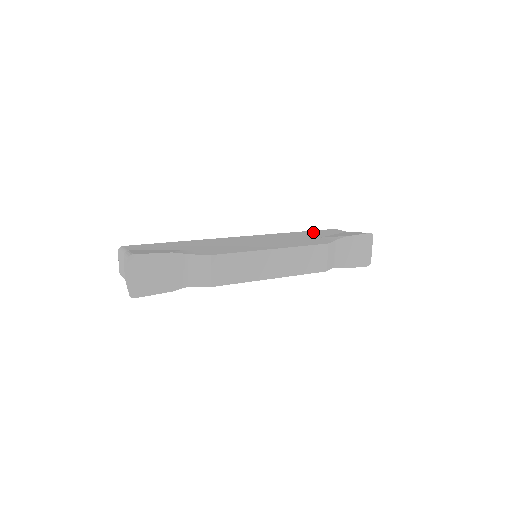
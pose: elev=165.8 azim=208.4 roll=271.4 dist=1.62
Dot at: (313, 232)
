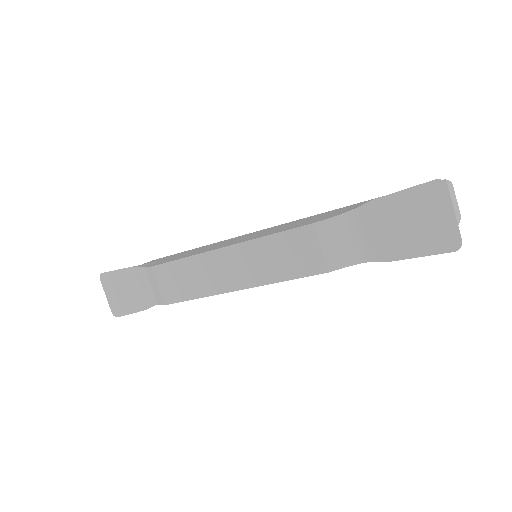
Dot at: occluded
